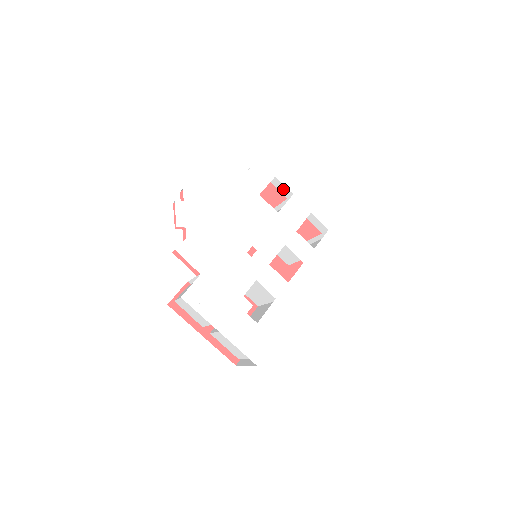
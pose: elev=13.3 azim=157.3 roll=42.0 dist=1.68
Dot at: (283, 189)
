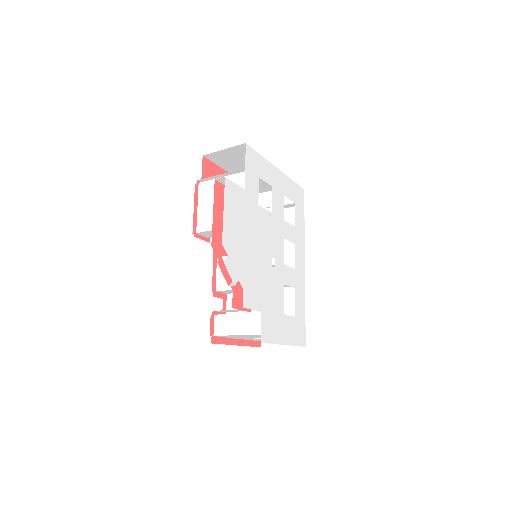
Dot at: (233, 170)
